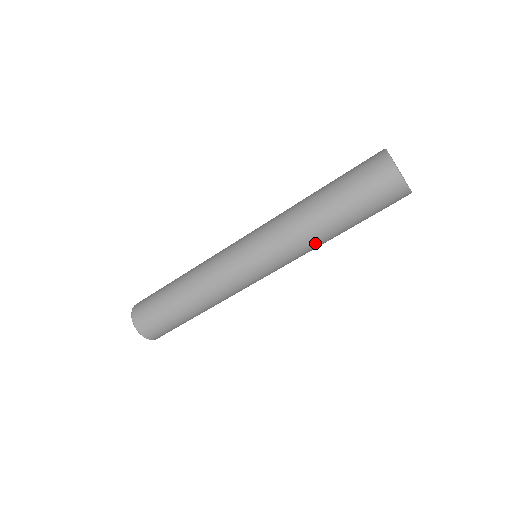
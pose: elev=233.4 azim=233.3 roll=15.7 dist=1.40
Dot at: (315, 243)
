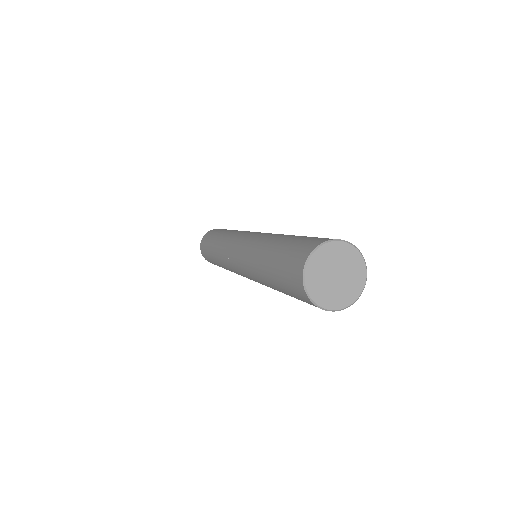
Dot at: occluded
